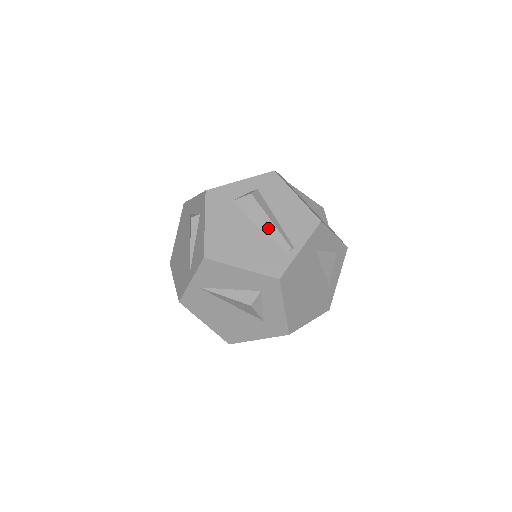
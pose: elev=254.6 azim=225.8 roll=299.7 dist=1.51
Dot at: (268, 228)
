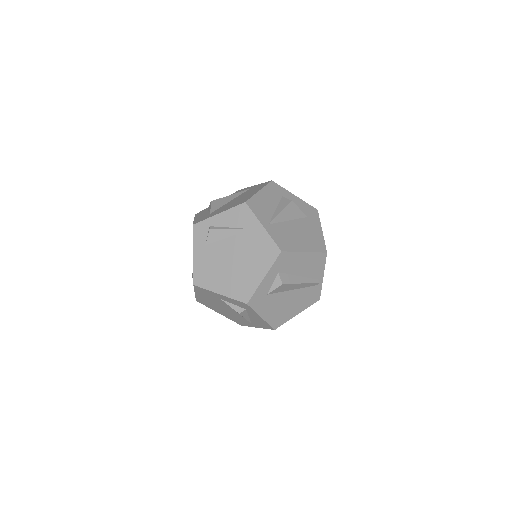
Dot at: (301, 287)
